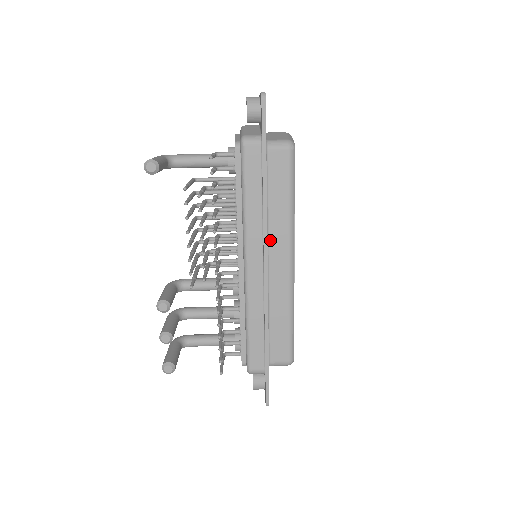
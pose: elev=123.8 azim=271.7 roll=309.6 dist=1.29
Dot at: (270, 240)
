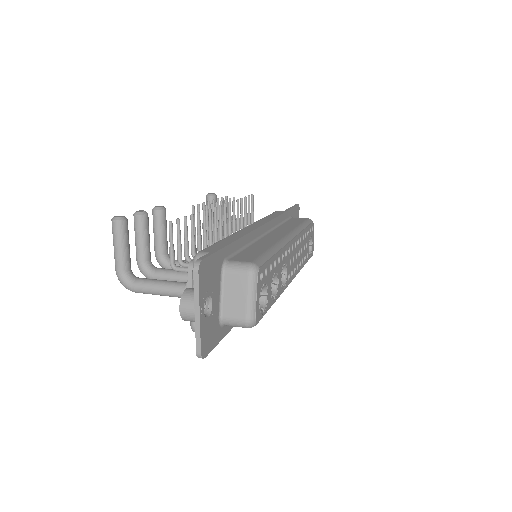
Dot at: (275, 230)
